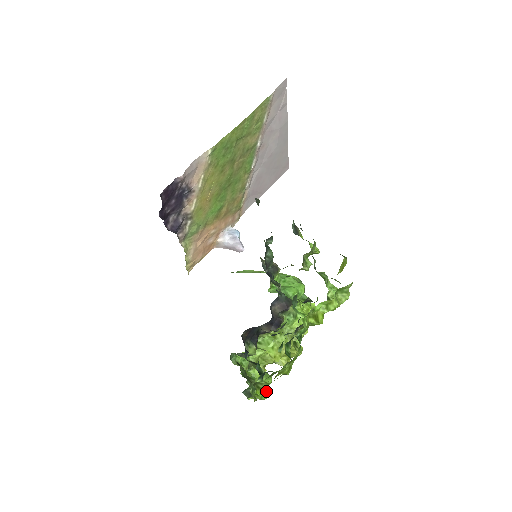
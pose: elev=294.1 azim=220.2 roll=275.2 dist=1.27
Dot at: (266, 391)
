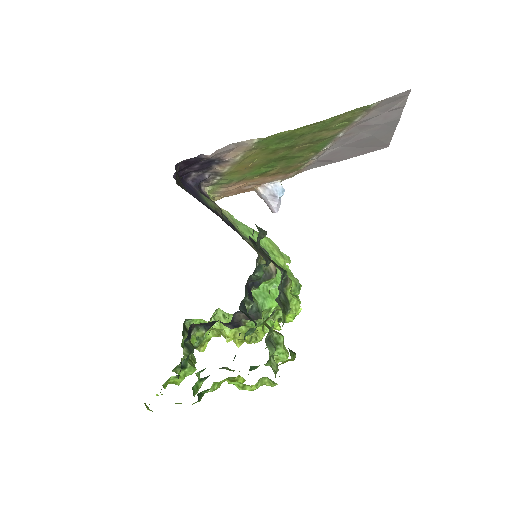
Dot at: (180, 381)
